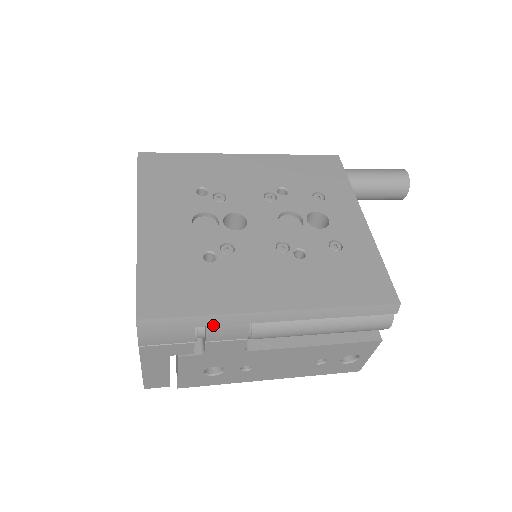
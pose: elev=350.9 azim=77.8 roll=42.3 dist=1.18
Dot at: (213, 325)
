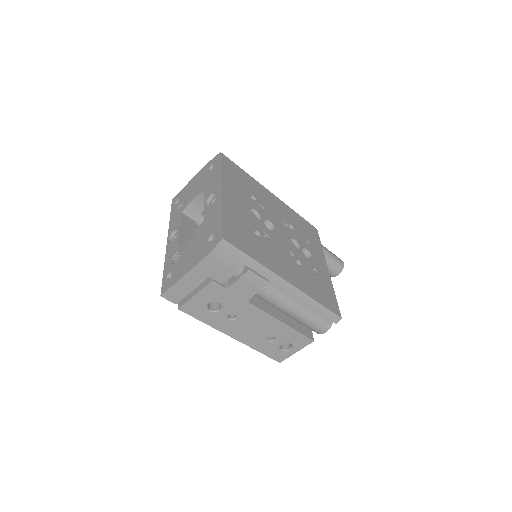
Dot at: (253, 269)
